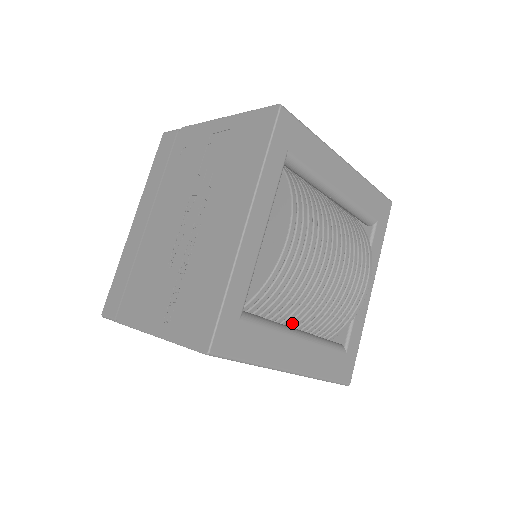
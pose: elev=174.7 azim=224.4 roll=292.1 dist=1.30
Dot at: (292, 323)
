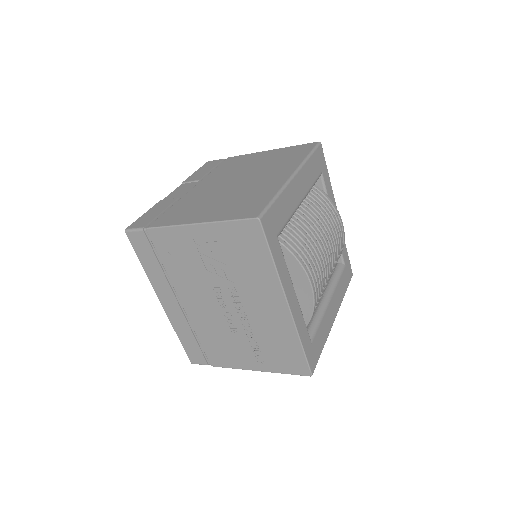
Dot at: occluded
